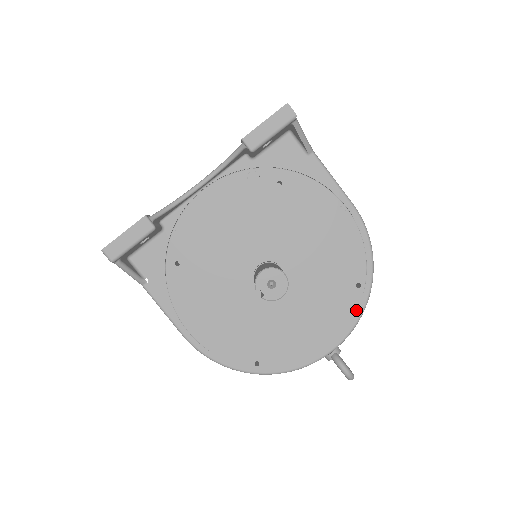
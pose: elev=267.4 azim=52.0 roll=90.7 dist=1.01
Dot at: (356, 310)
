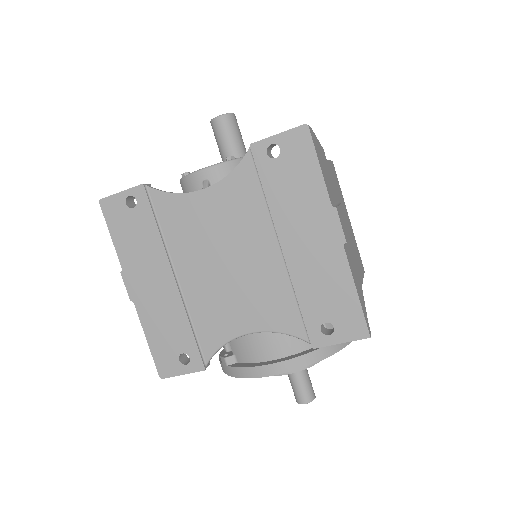
Dot at: occluded
